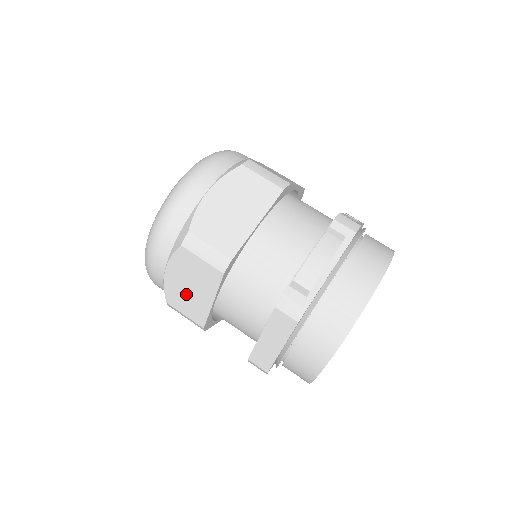
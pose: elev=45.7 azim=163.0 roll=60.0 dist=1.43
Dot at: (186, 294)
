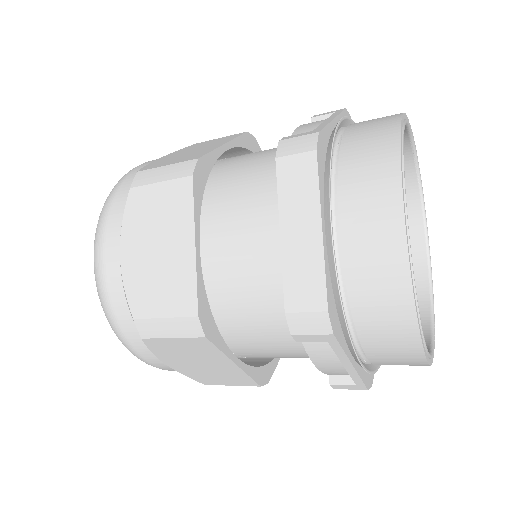
Dot at: (156, 269)
